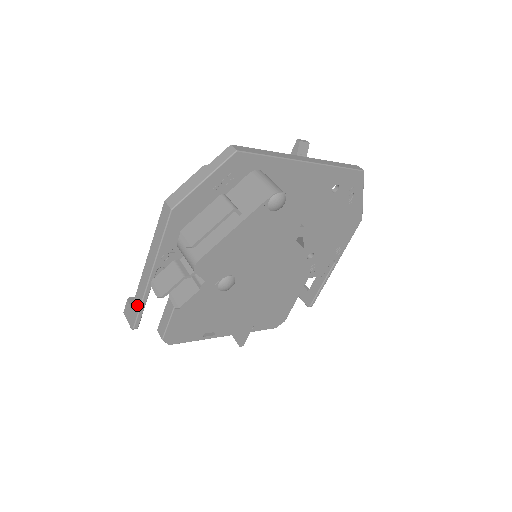
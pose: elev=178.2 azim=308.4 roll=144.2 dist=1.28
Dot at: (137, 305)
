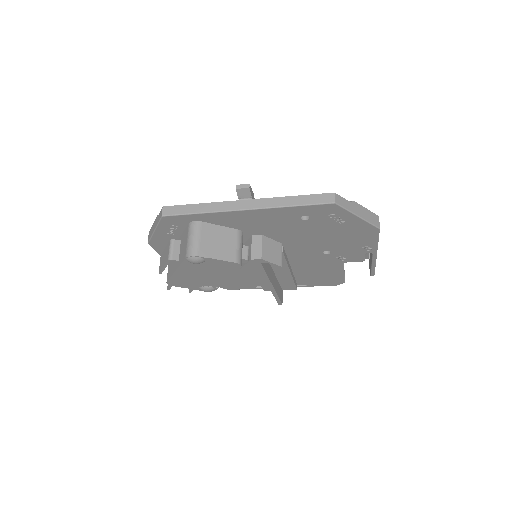
Dot at: occluded
